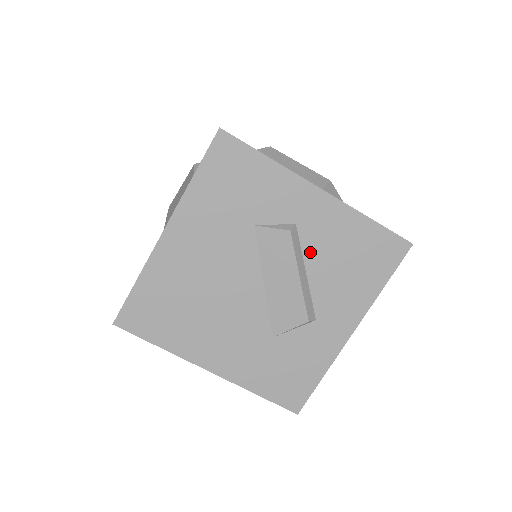
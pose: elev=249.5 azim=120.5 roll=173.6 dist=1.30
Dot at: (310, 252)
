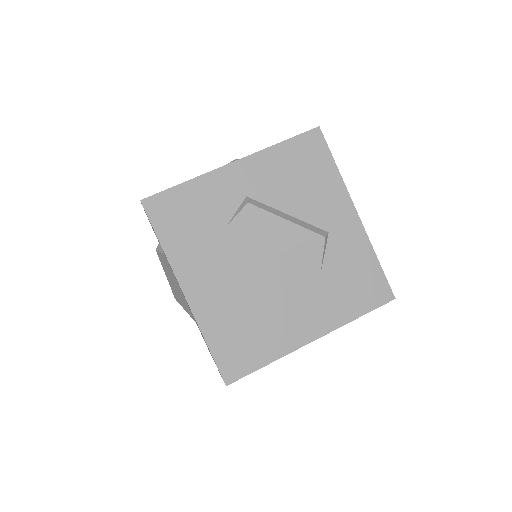
Dot at: (274, 201)
